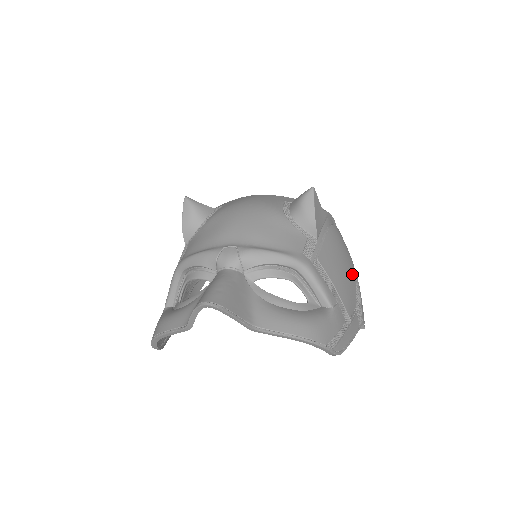
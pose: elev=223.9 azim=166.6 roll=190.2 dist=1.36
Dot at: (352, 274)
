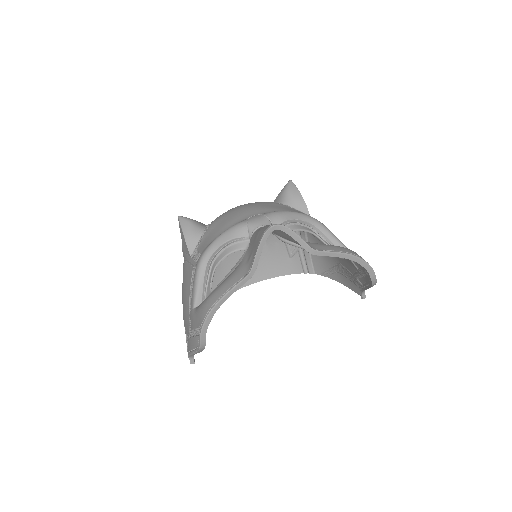
Dot at: occluded
